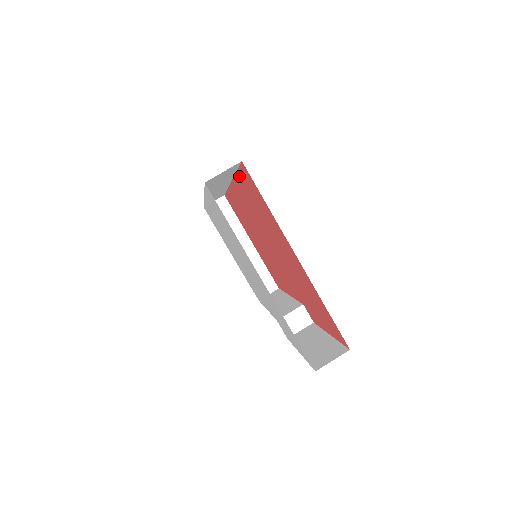
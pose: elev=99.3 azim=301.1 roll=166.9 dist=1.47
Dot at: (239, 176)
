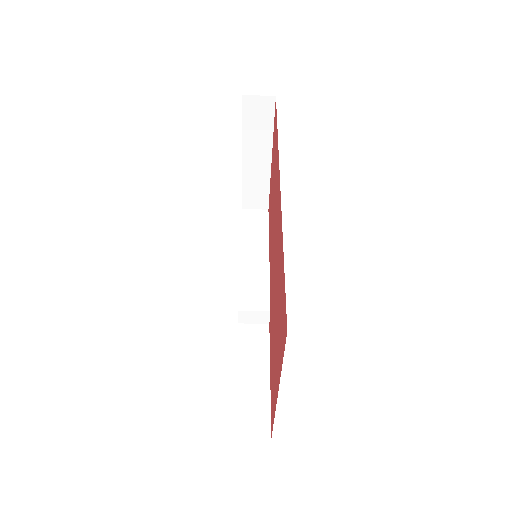
Dot at: (283, 267)
